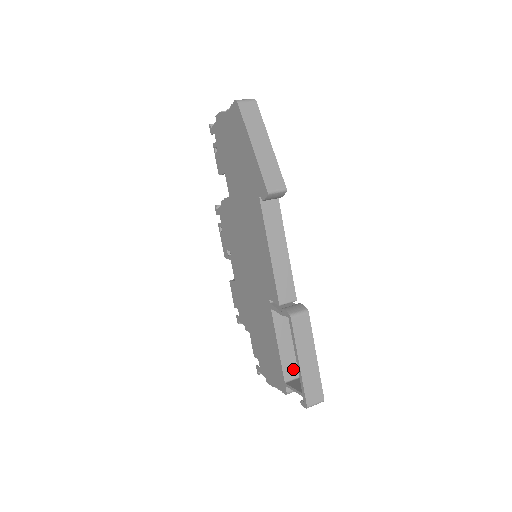
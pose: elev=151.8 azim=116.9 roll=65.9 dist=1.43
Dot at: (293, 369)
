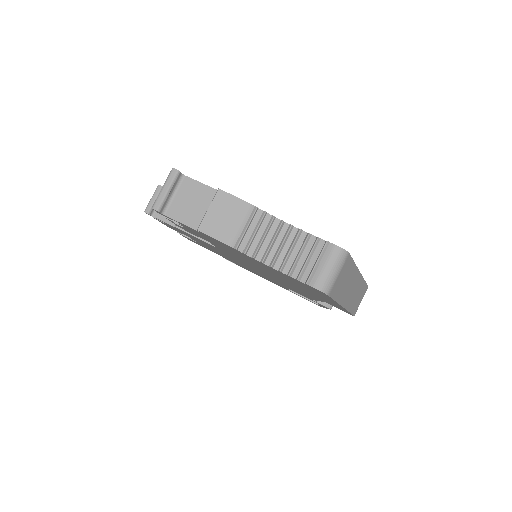
Dot at: occluded
